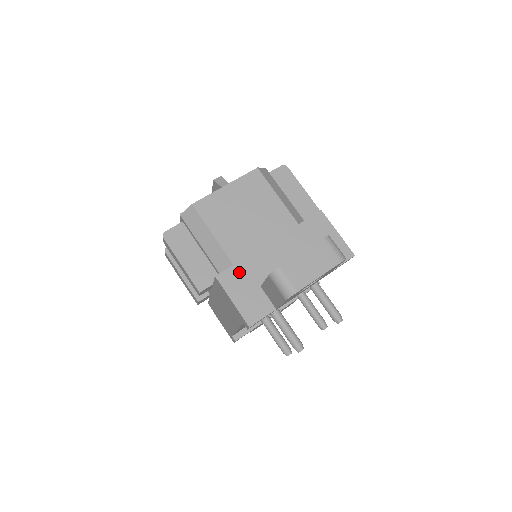
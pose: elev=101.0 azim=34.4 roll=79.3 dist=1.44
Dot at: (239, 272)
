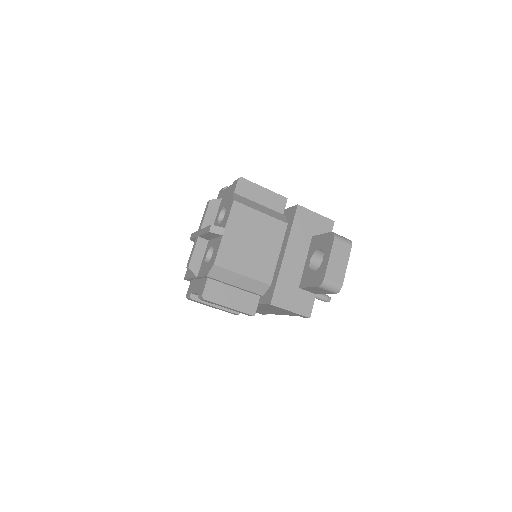
Dot at: (281, 289)
